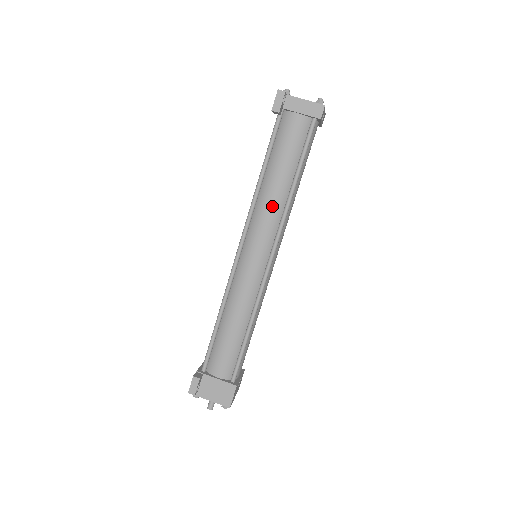
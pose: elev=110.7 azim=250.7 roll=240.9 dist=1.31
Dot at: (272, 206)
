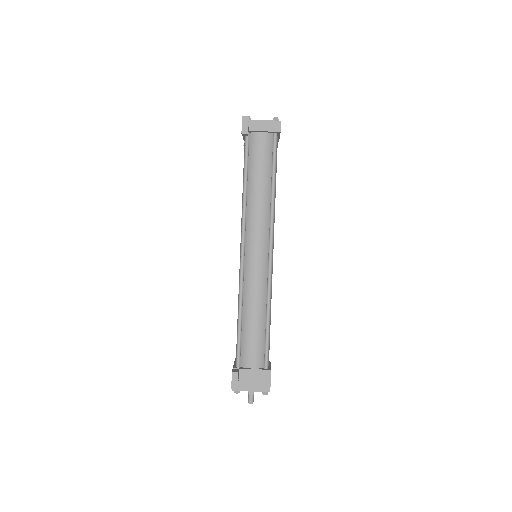
Dot at: (260, 209)
